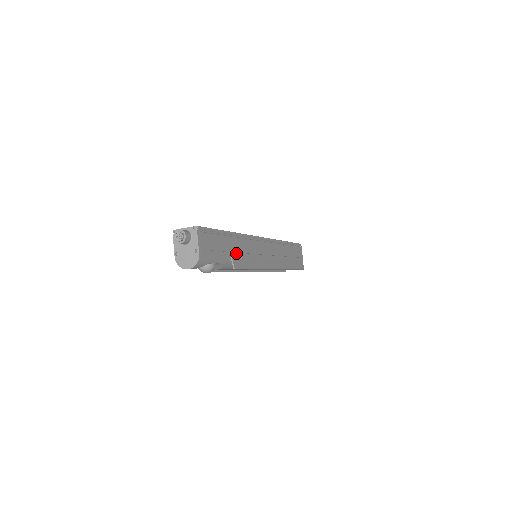
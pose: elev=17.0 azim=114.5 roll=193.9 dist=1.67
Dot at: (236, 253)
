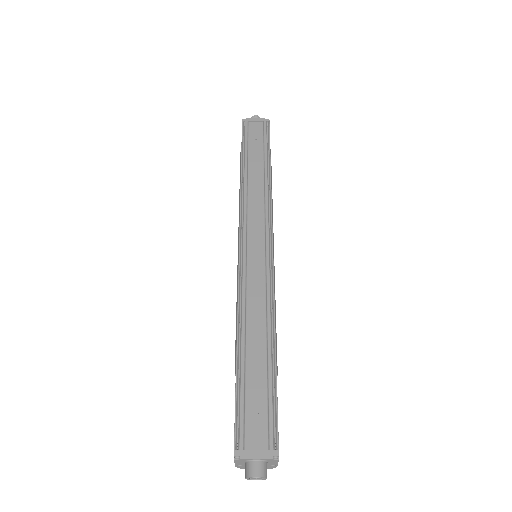
Dot at: occluded
